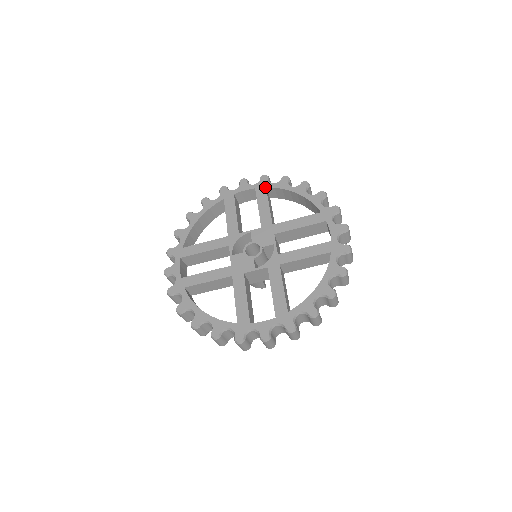
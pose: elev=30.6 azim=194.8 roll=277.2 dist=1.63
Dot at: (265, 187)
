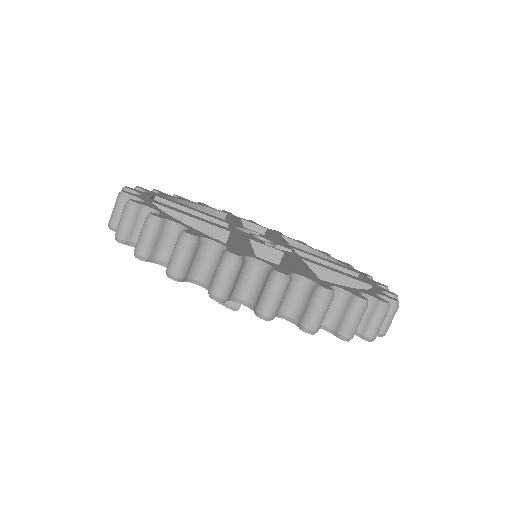
Dot at: (279, 233)
